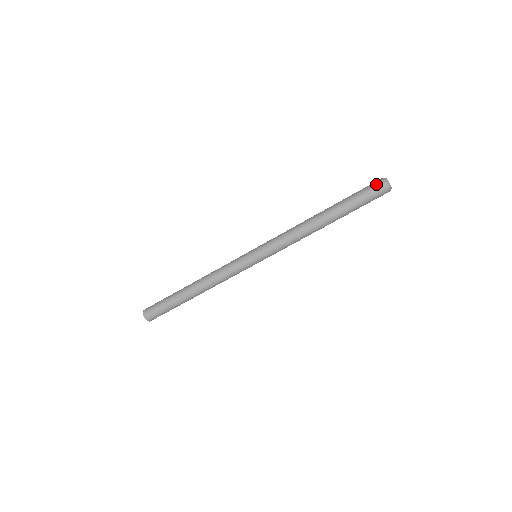
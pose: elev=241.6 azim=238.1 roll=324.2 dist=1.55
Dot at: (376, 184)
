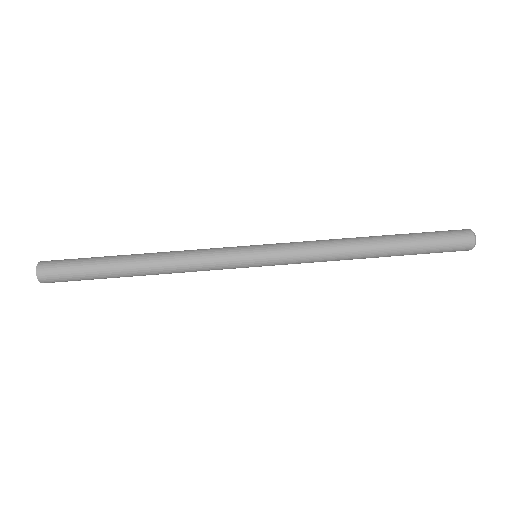
Dot at: (460, 232)
